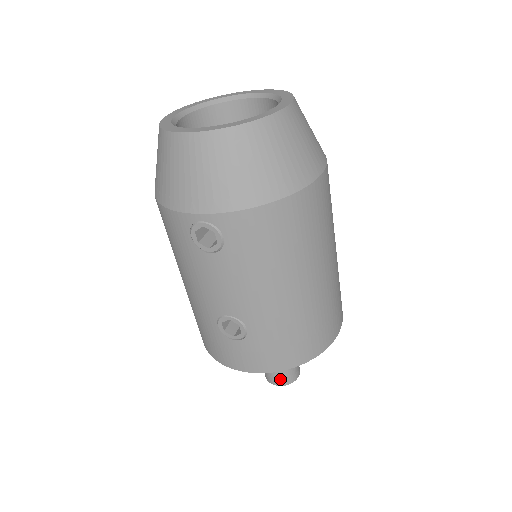
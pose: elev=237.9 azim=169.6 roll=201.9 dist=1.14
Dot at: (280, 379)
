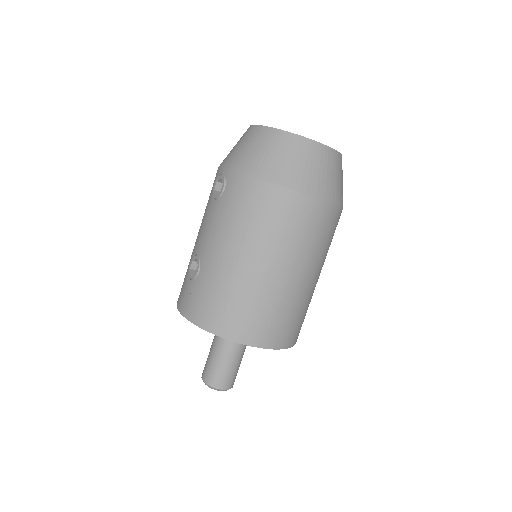
Dot at: (208, 374)
